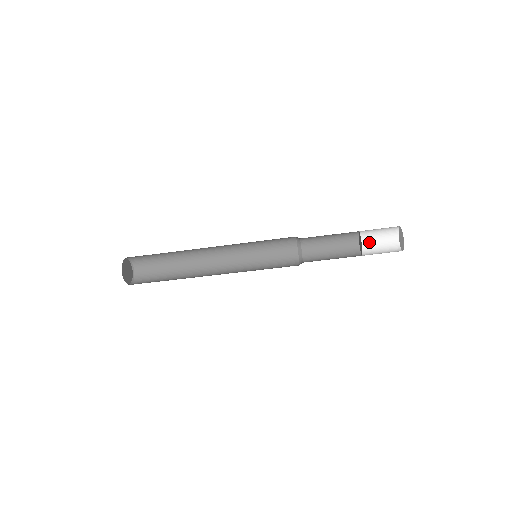
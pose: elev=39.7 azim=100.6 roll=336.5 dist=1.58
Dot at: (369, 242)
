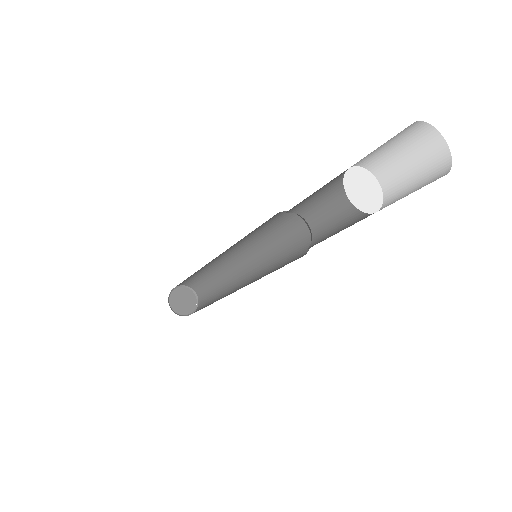
Dot at: (391, 170)
